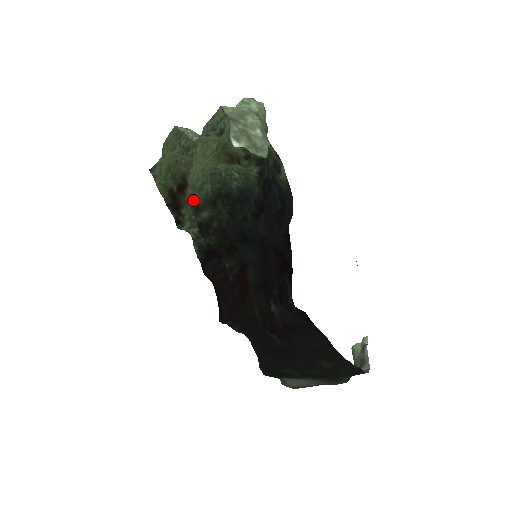
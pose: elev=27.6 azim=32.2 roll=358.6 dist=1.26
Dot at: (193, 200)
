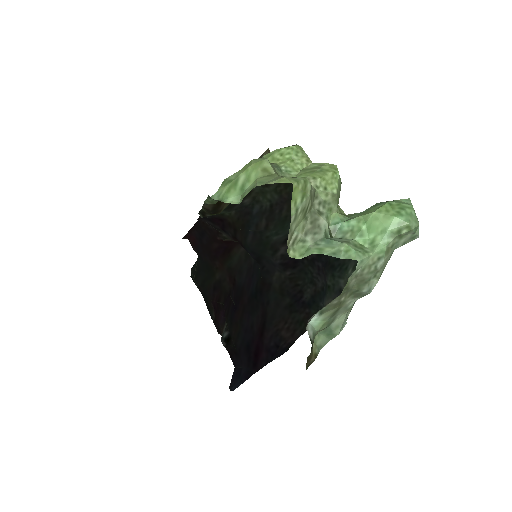
Dot at: occluded
